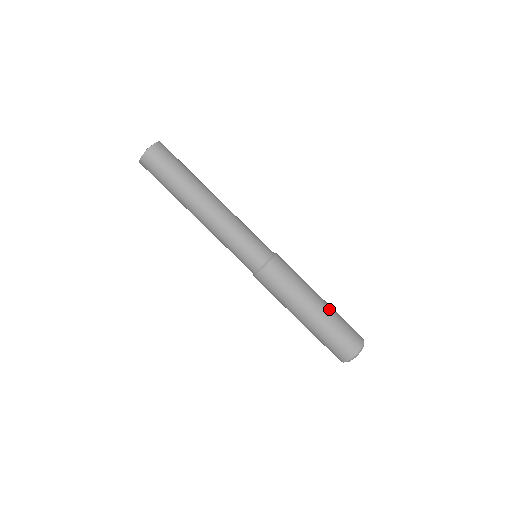
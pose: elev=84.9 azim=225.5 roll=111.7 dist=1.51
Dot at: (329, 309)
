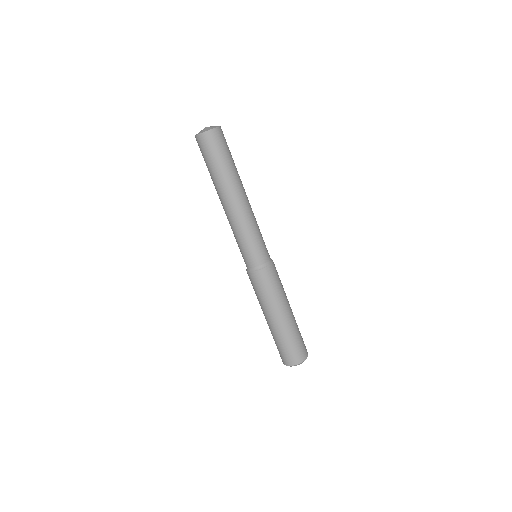
Dot at: (294, 321)
